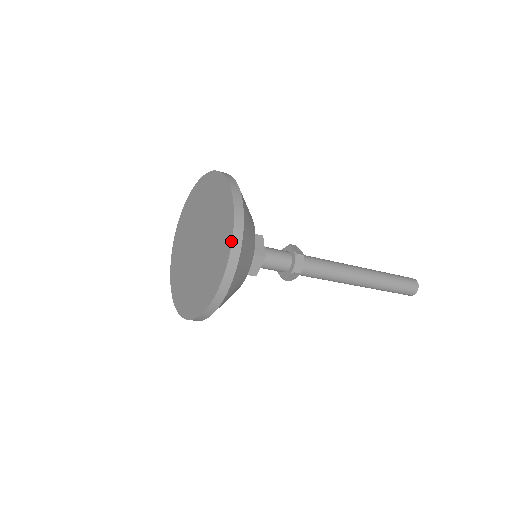
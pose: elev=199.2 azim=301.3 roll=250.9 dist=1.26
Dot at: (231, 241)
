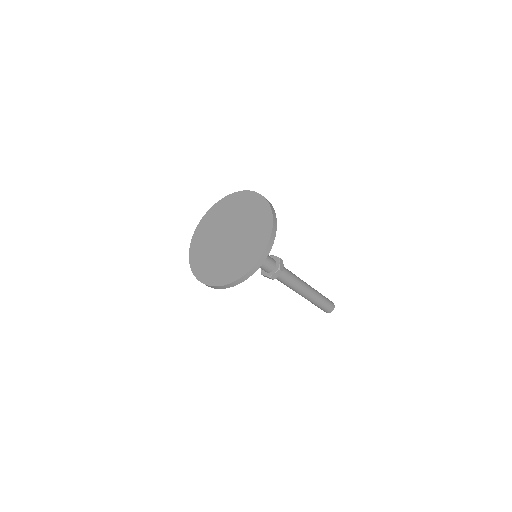
Dot at: (272, 219)
